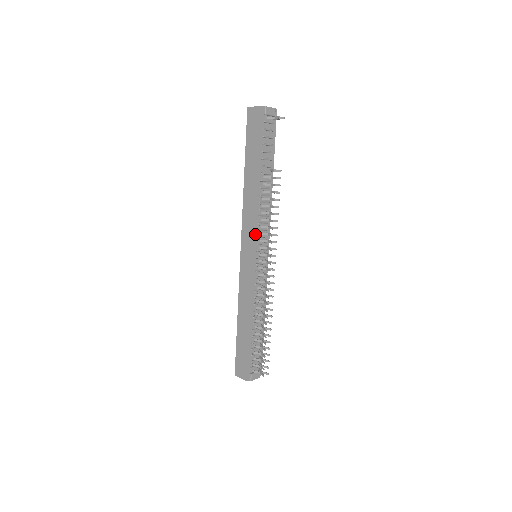
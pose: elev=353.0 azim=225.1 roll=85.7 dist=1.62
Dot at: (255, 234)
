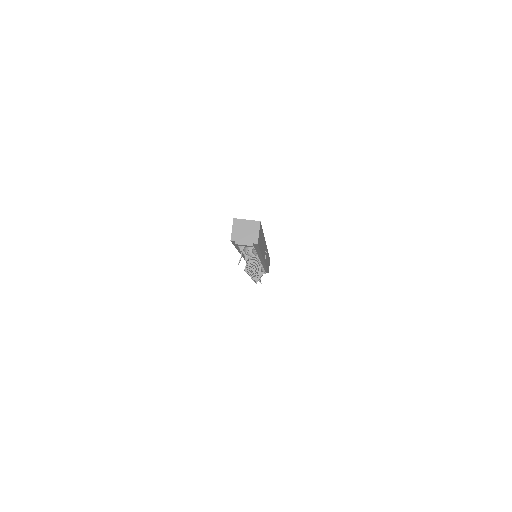
Dot at: occluded
